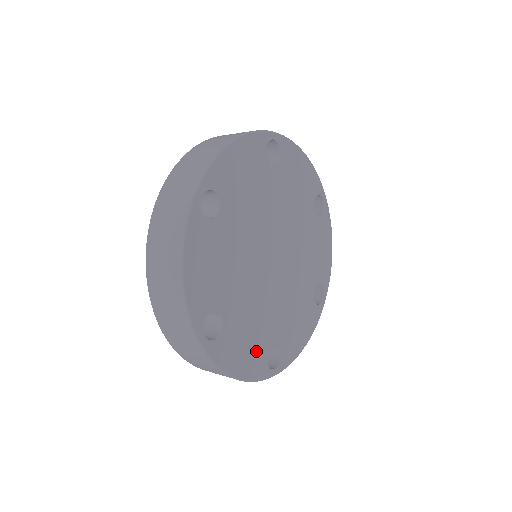
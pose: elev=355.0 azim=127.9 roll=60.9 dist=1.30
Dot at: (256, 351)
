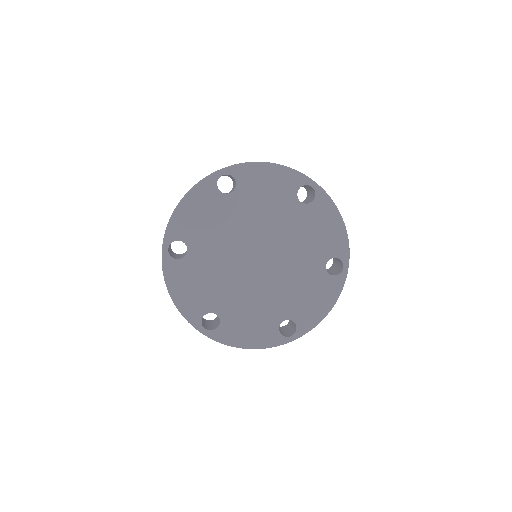
Dot at: (263, 328)
